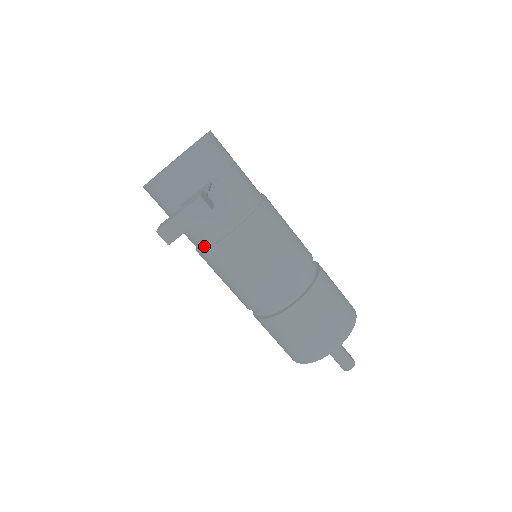
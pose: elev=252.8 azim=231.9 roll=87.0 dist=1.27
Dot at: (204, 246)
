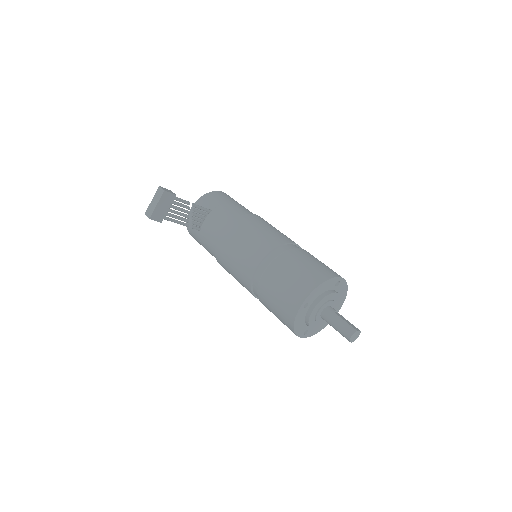
Dot at: occluded
